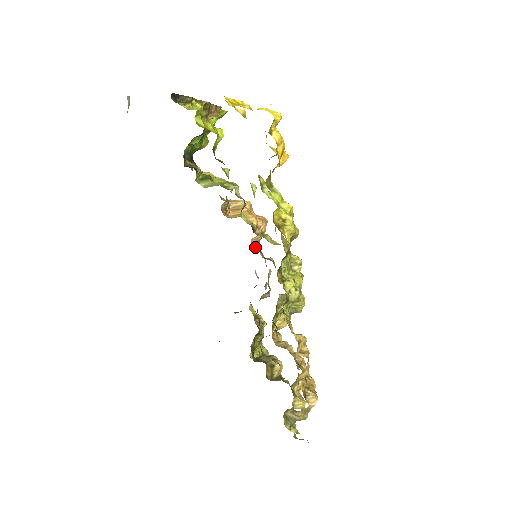
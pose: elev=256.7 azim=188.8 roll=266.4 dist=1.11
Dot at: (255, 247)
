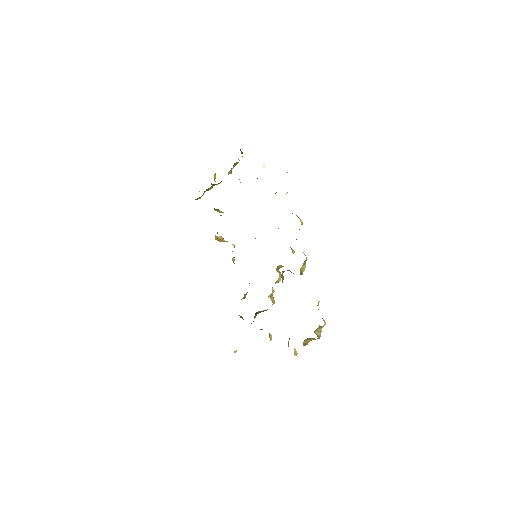
Dot at: occluded
